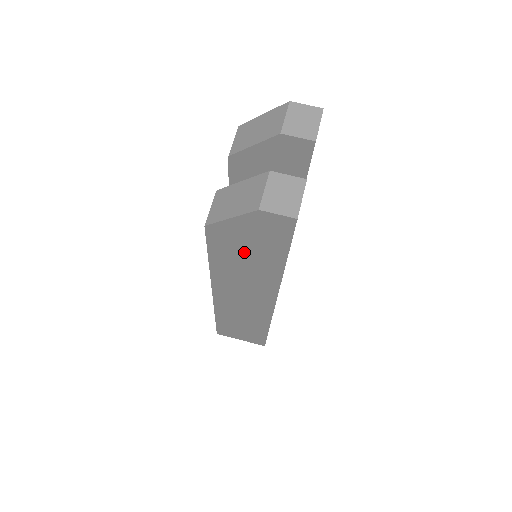
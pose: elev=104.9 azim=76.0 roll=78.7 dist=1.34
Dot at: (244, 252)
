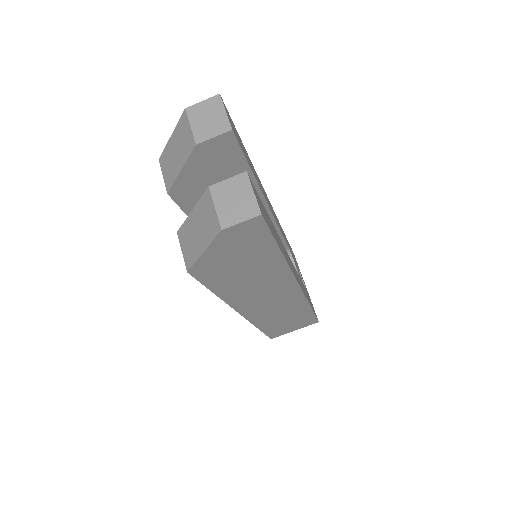
Dot at: (239, 269)
